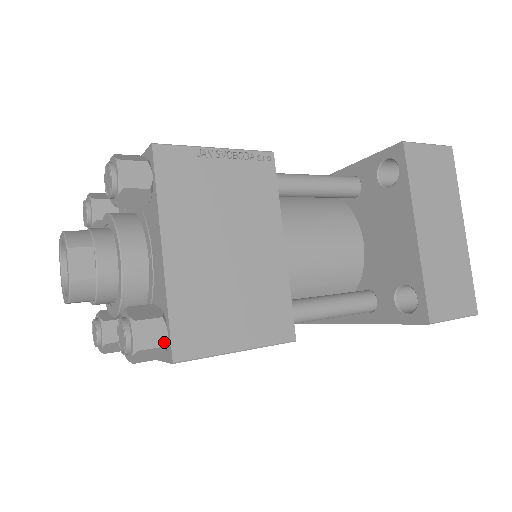
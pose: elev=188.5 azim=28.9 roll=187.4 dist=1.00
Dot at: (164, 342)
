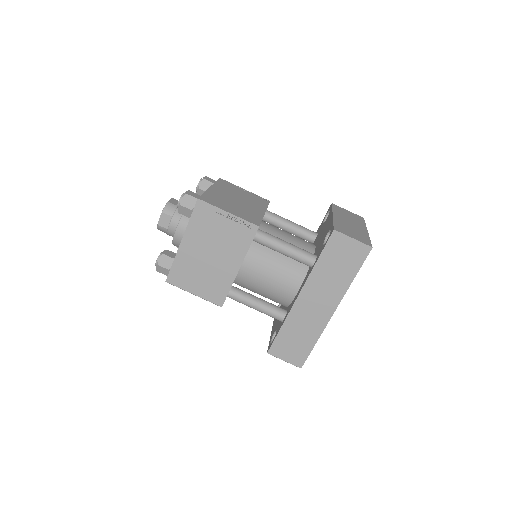
Dot at: (197, 198)
